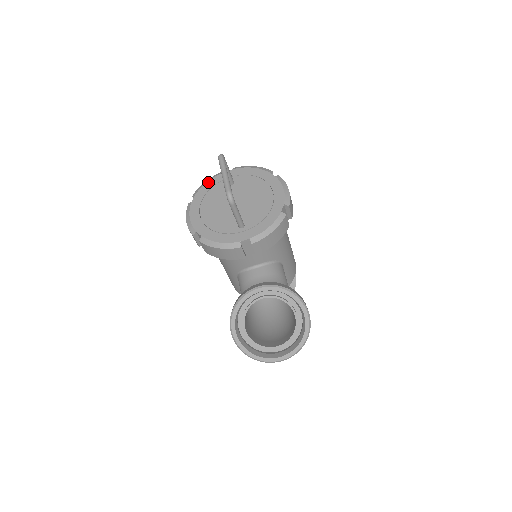
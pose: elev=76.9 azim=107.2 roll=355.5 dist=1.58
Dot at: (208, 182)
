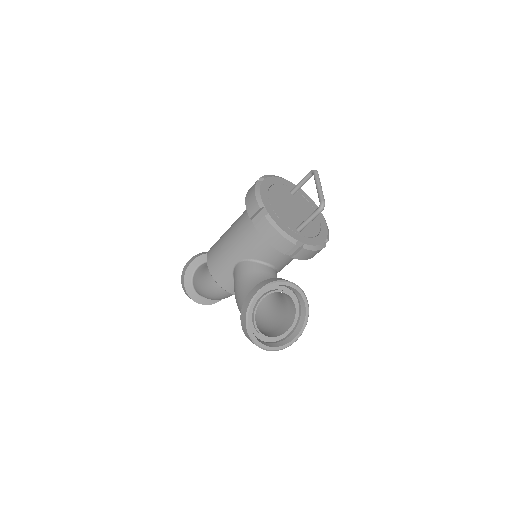
Dot at: (275, 177)
